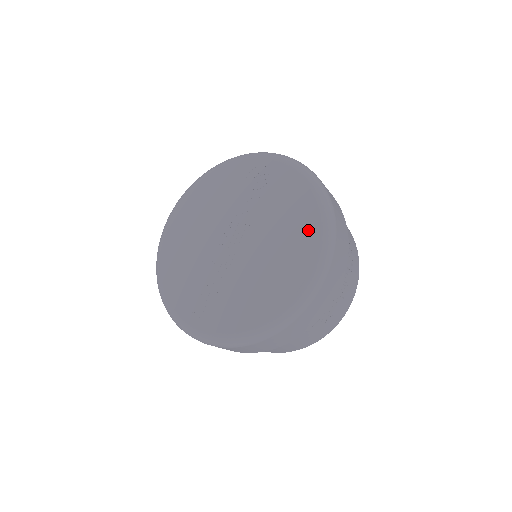
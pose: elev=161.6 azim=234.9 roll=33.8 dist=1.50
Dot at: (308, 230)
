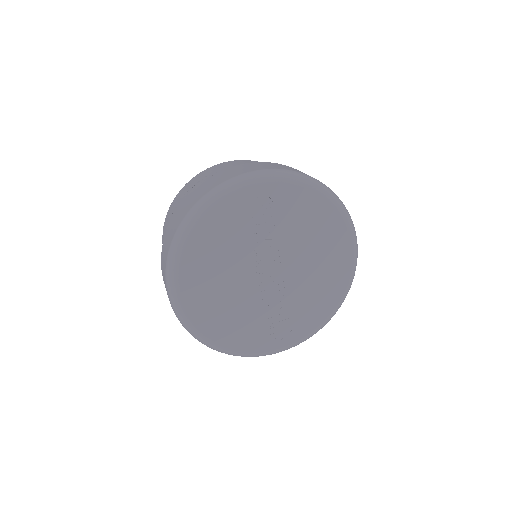
Dot at: (335, 228)
